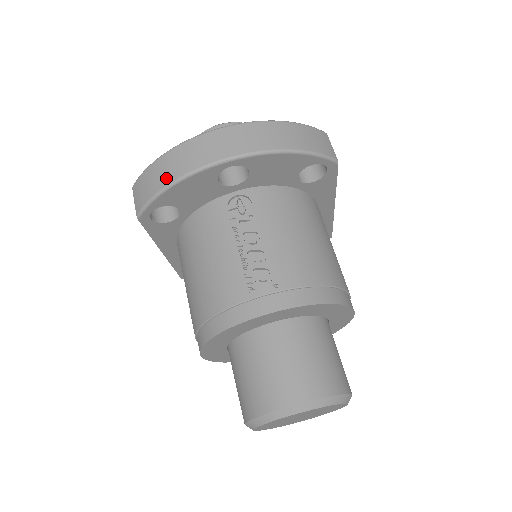
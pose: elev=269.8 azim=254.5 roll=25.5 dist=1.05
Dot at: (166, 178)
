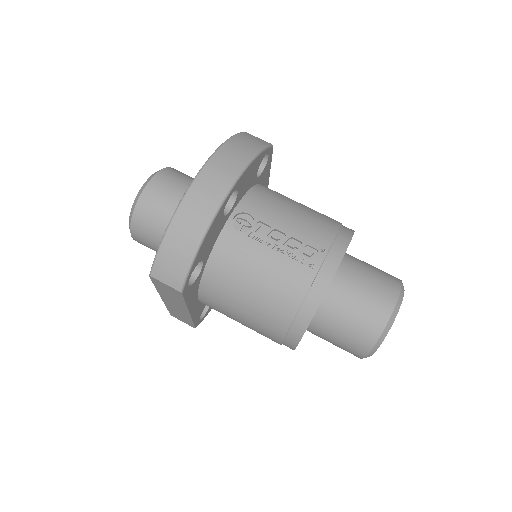
Dot at: (191, 241)
